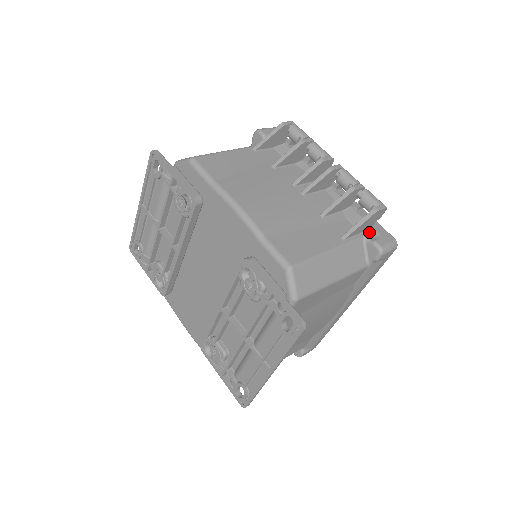
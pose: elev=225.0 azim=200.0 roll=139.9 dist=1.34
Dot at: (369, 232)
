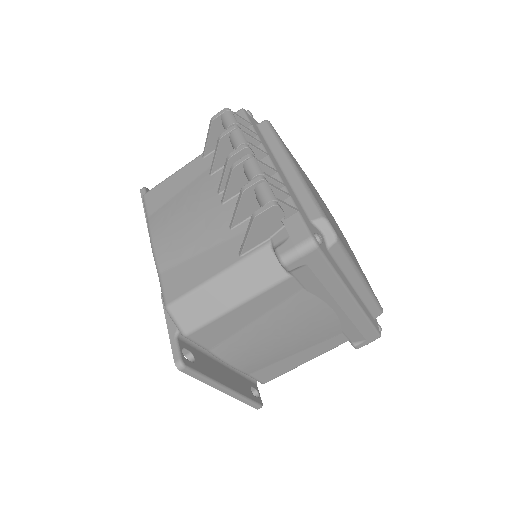
Dot at: (278, 235)
